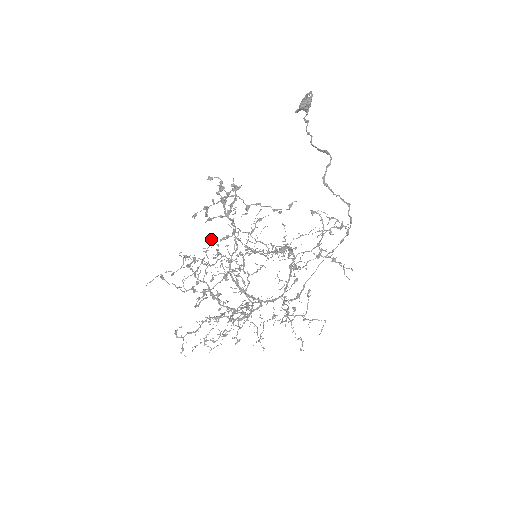
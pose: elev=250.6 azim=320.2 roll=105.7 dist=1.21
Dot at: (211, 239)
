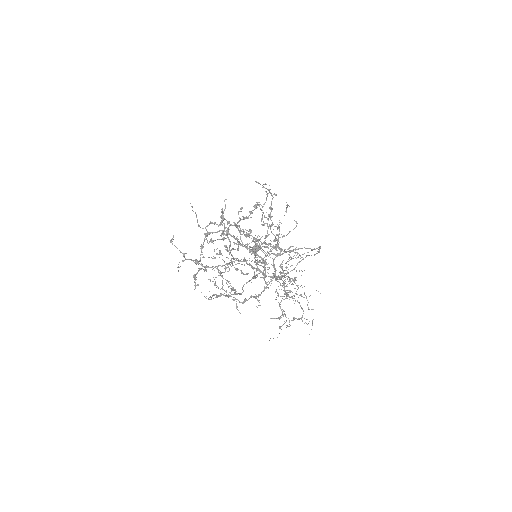
Dot at: occluded
